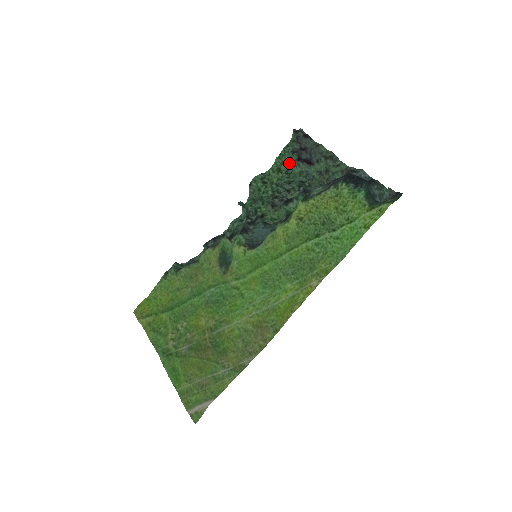
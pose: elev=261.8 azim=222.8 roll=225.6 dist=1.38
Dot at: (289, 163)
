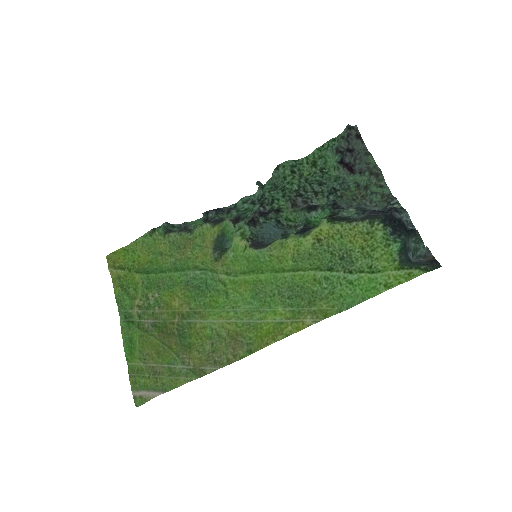
Dot at: (328, 160)
